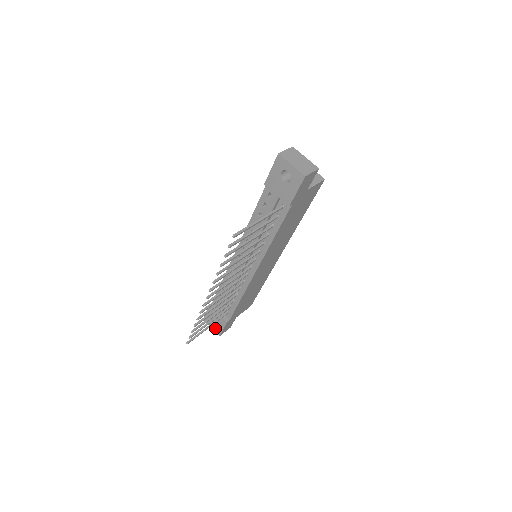
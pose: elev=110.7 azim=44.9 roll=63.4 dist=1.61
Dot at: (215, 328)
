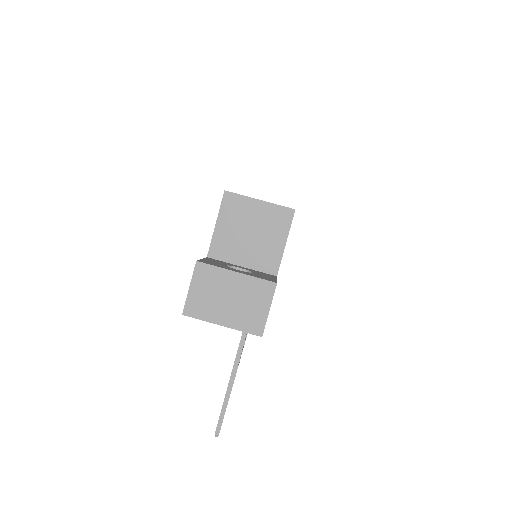
Dot at: occluded
